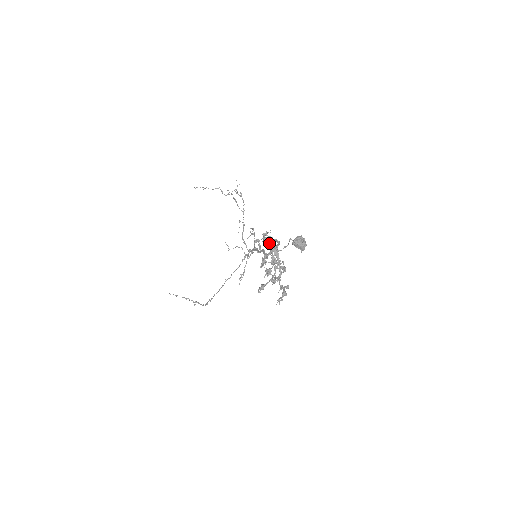
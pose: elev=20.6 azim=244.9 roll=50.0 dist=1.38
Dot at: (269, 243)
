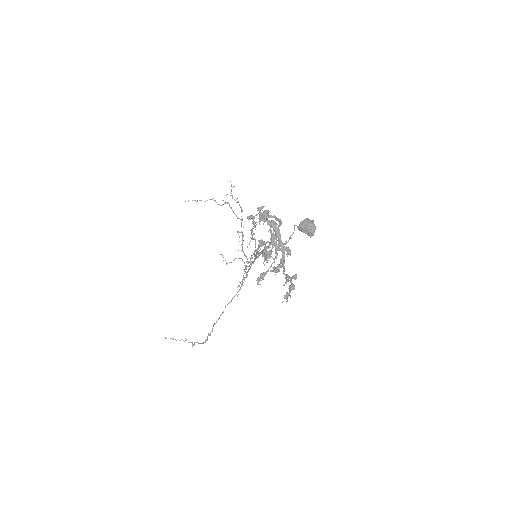
Dot at: (266, 218)
